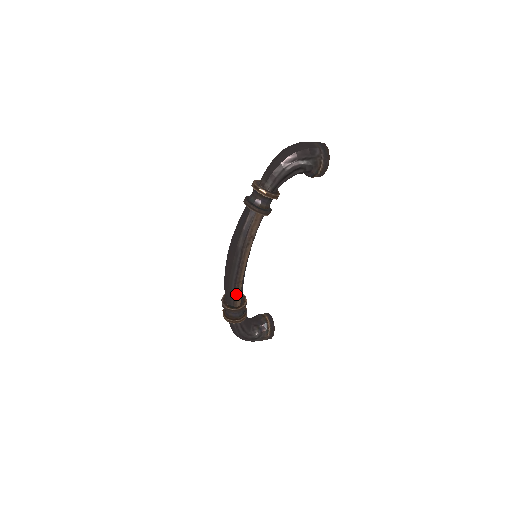
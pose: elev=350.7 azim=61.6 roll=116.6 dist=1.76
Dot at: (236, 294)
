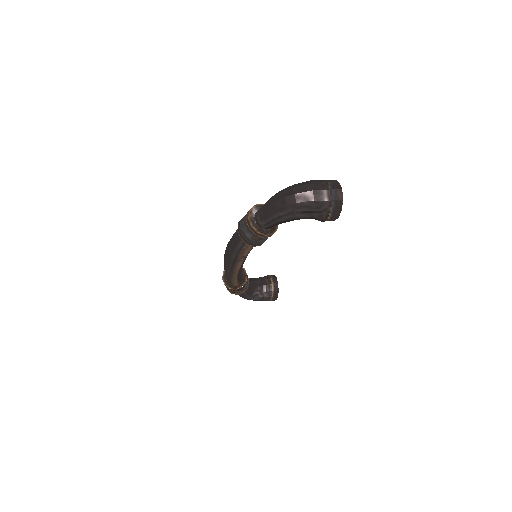
Dot at: (232, 282)
